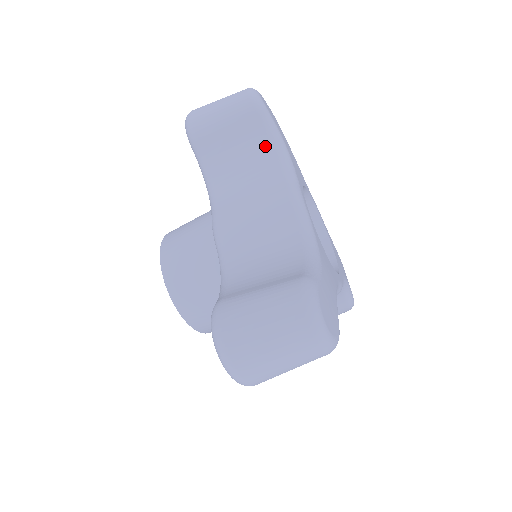
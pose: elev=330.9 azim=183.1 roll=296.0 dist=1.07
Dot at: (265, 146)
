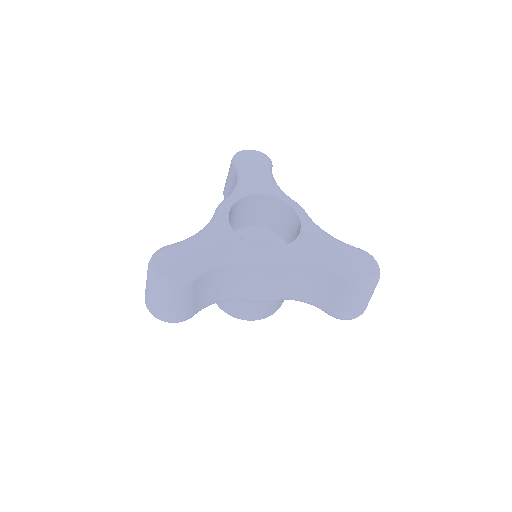
Dot at: (235, 181)
